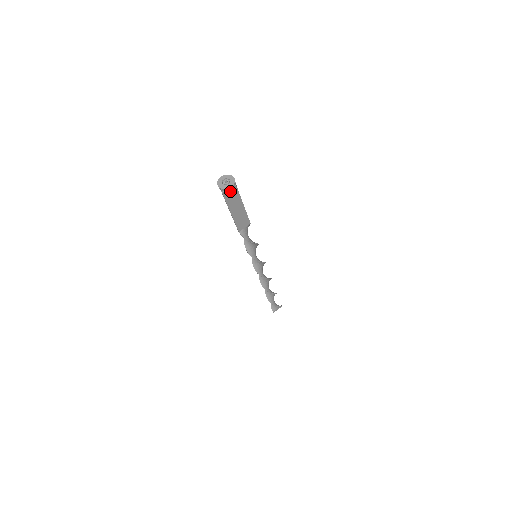
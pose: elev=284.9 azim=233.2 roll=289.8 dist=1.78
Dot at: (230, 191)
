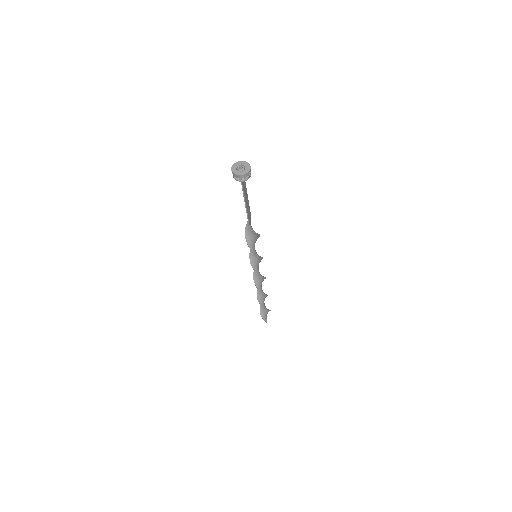
Dot at: (250, 174)
